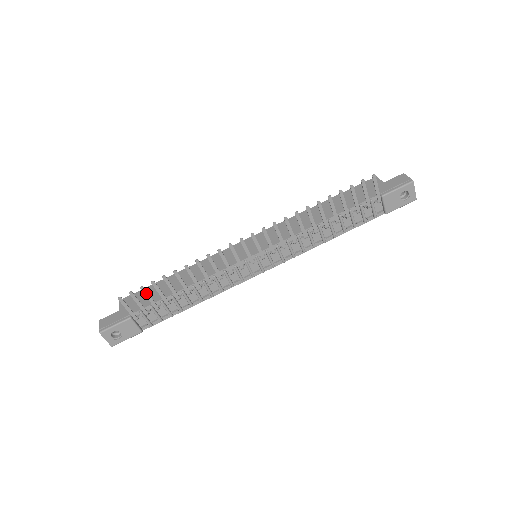
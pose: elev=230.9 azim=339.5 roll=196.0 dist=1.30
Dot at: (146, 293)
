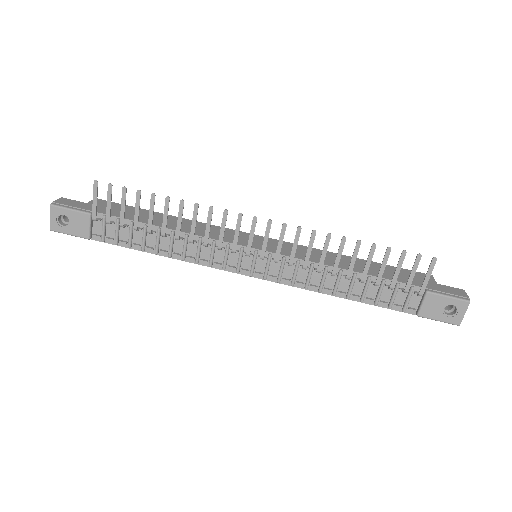
Dot at: (124, 198)
